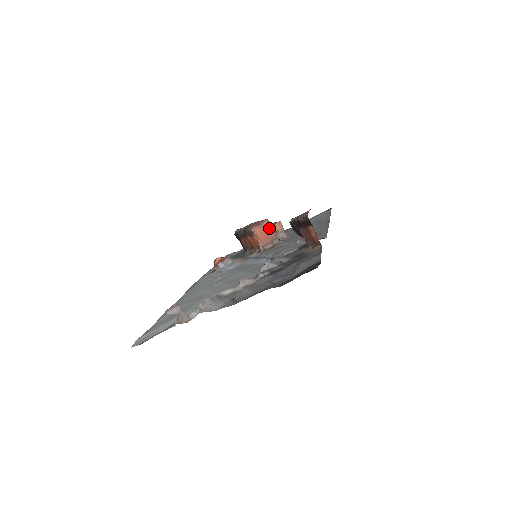
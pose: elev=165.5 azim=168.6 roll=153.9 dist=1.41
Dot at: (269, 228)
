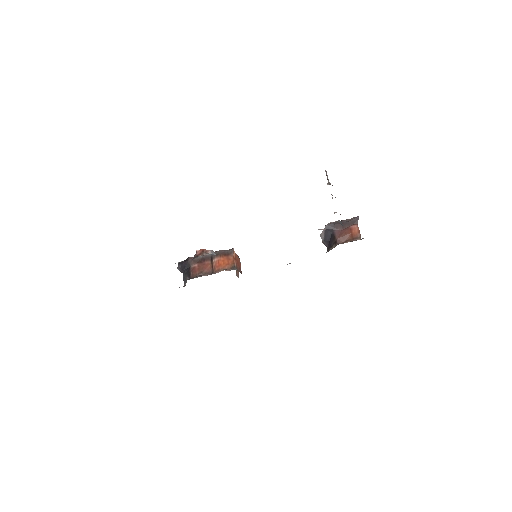
Dot at: (239, 260)
